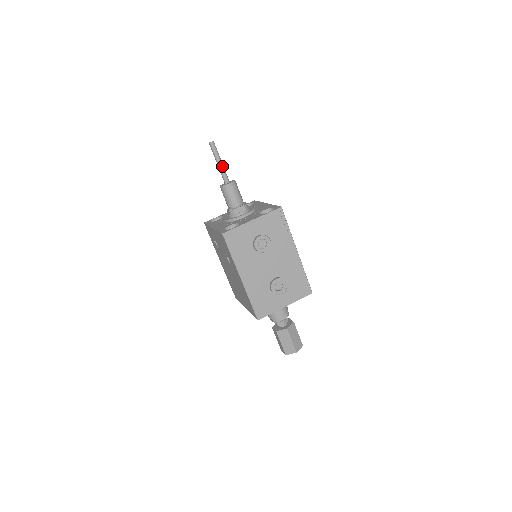
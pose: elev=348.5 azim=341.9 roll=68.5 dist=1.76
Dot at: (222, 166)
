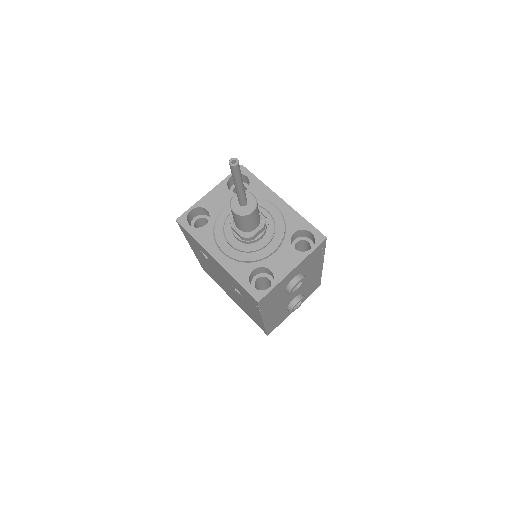
Dot at: (243, 189)
